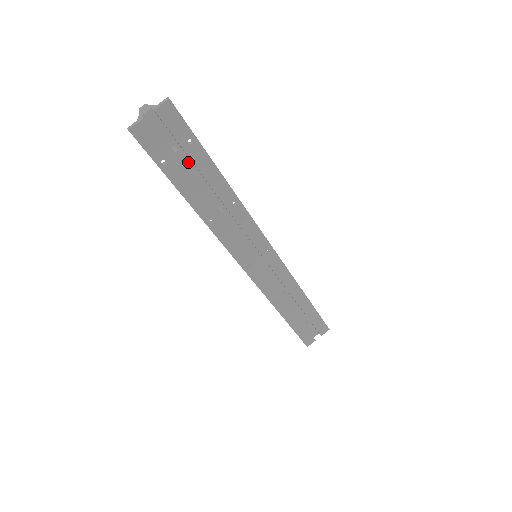
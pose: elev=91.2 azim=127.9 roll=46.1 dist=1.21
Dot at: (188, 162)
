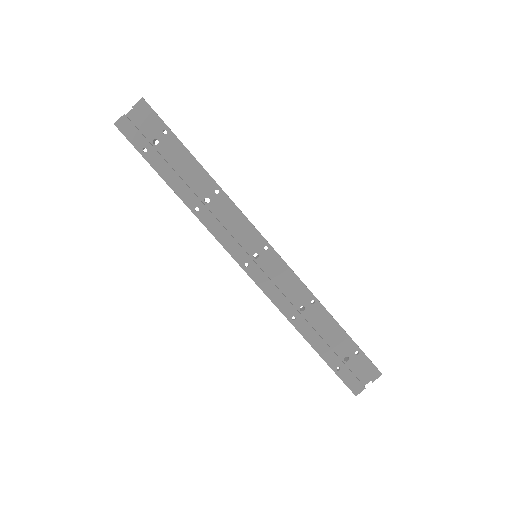
Dot at: (169, 153)
